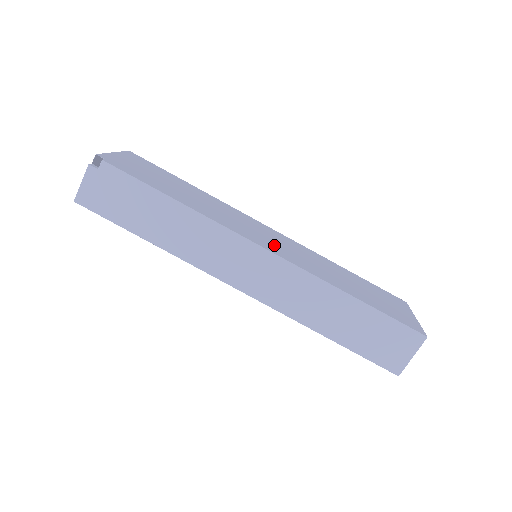
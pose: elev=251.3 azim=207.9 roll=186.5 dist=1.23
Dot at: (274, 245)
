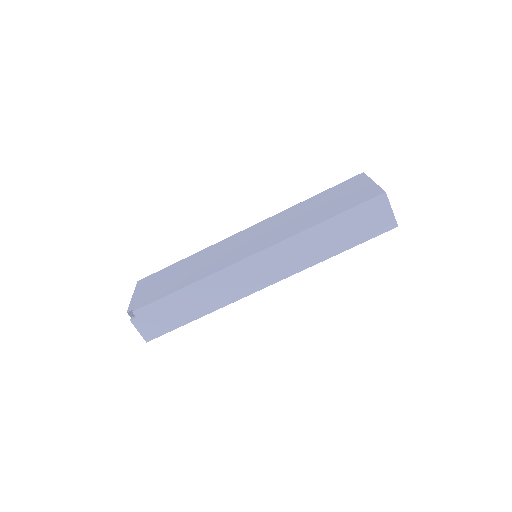
Dot at: (255, 244)
